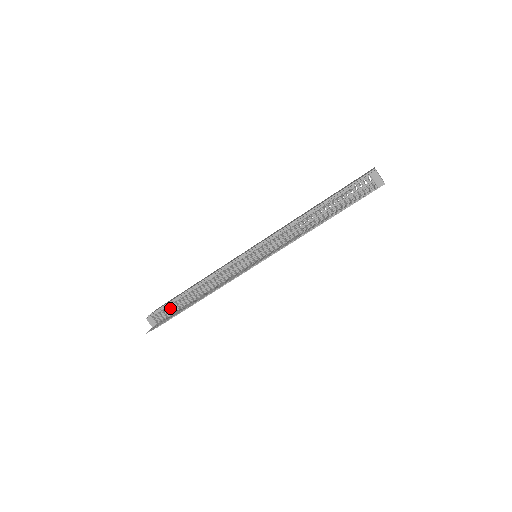
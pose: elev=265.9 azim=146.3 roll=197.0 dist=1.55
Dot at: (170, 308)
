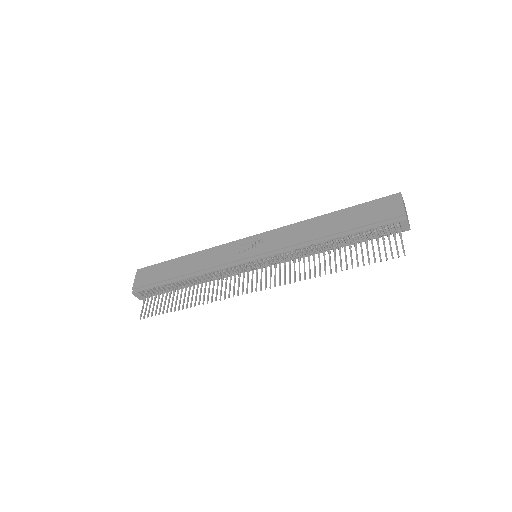
Dot at: (159, 288)
